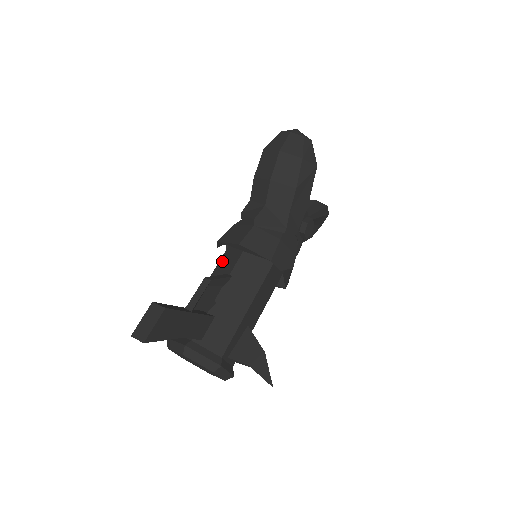
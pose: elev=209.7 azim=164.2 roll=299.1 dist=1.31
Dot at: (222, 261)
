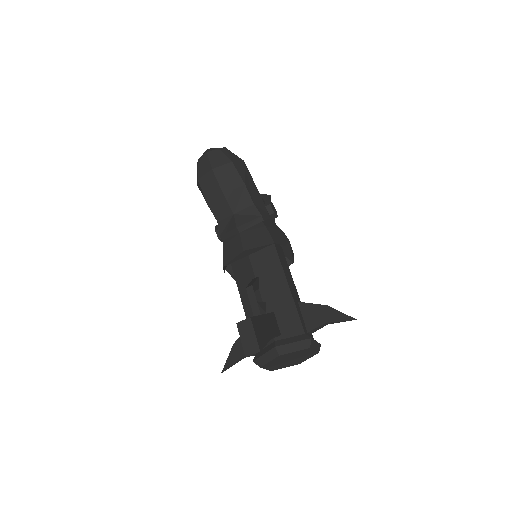
Dot at: (238, 278)
